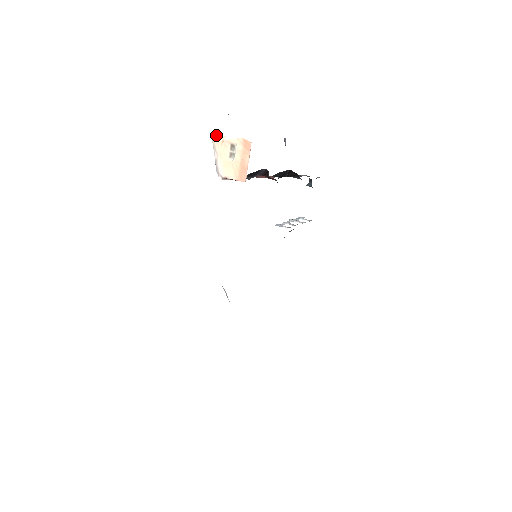
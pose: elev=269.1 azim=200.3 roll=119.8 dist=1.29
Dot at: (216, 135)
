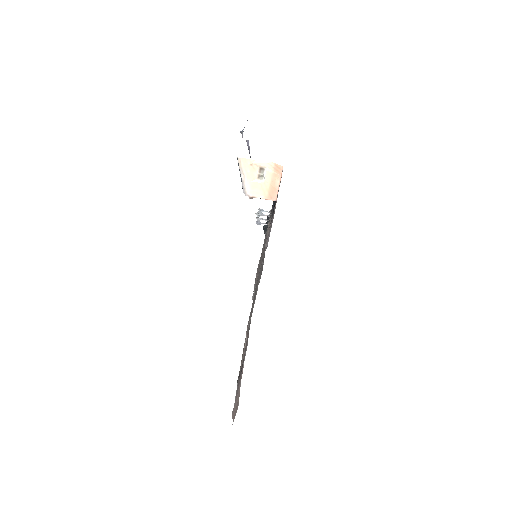
Dot at: (243, 159)
